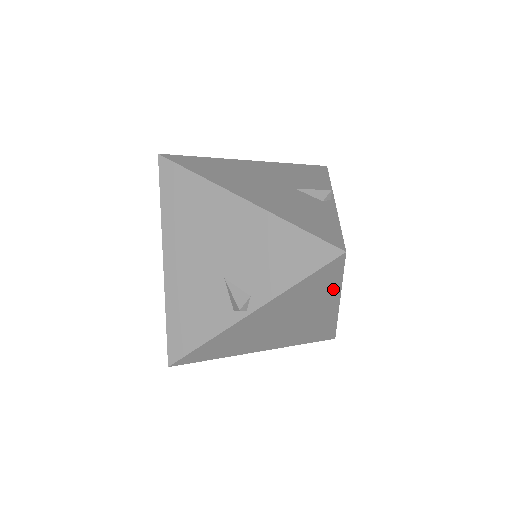
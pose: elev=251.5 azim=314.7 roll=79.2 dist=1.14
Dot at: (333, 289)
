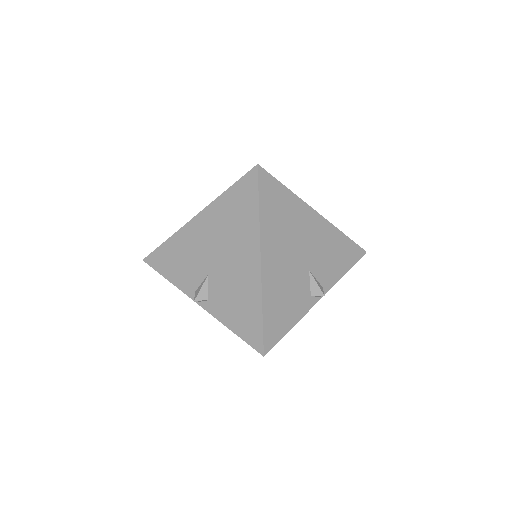
Dot at: occluded
